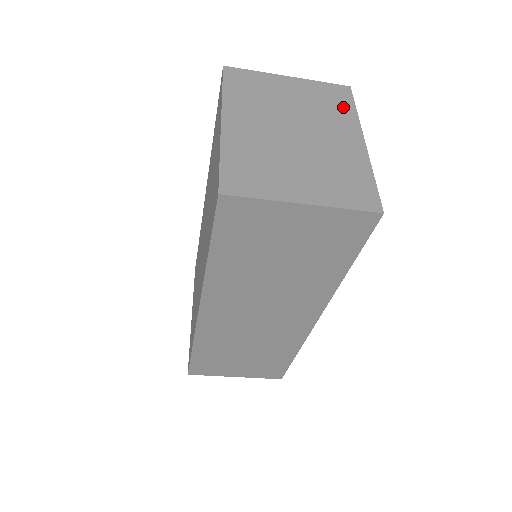
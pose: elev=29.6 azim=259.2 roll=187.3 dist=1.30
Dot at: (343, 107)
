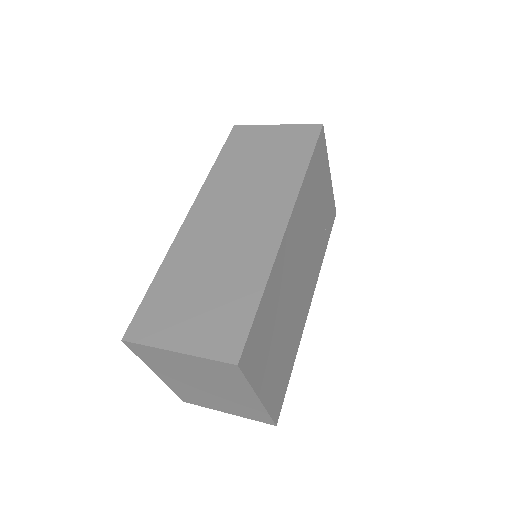
Dot at: (235, 379)
